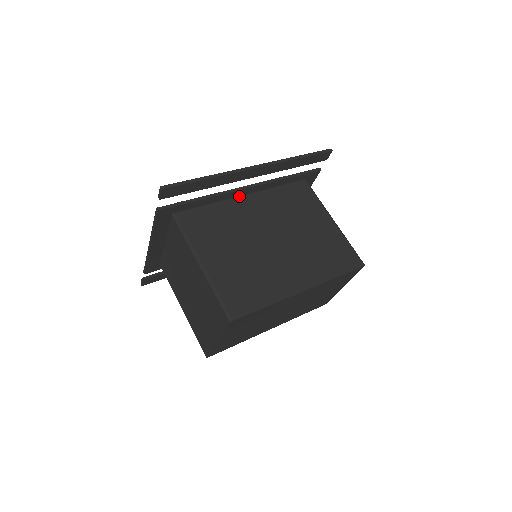
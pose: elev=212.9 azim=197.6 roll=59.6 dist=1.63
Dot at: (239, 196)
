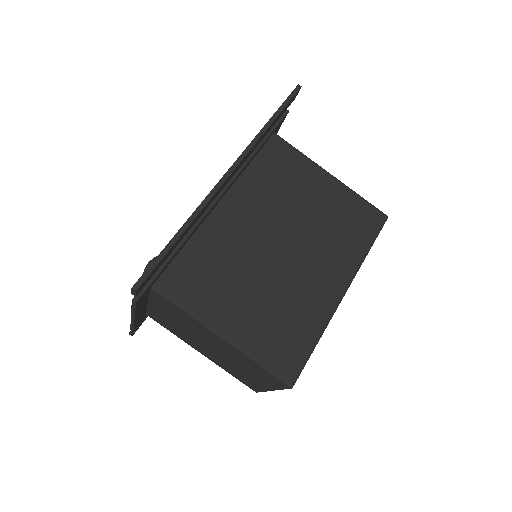
Dot at: (213, 208)
